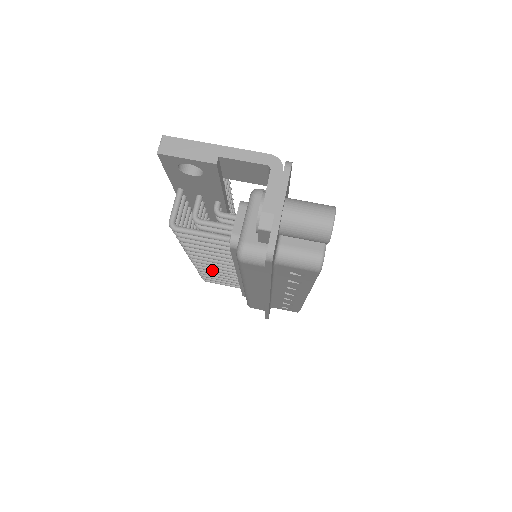
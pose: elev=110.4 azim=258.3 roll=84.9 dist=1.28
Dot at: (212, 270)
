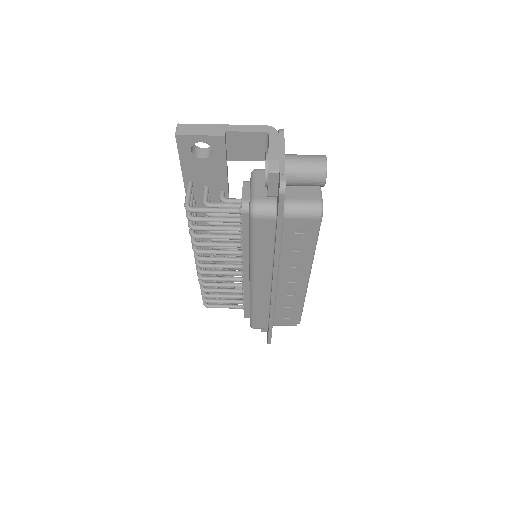
Dot at: (217, 279)
